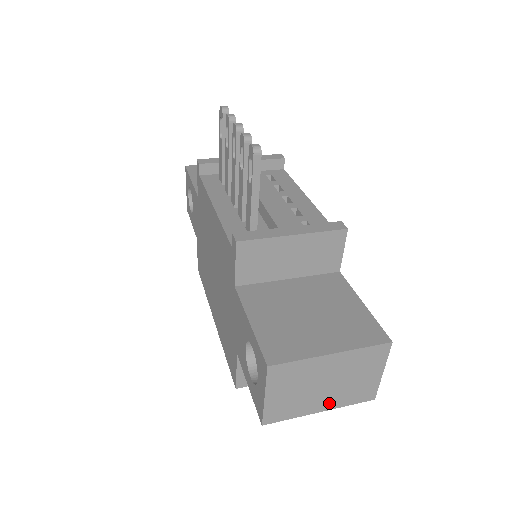
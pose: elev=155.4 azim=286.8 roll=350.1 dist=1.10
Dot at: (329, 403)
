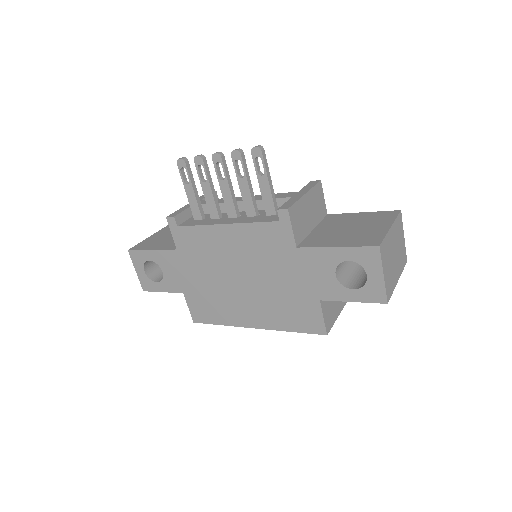
Dot at: (398, 271)
